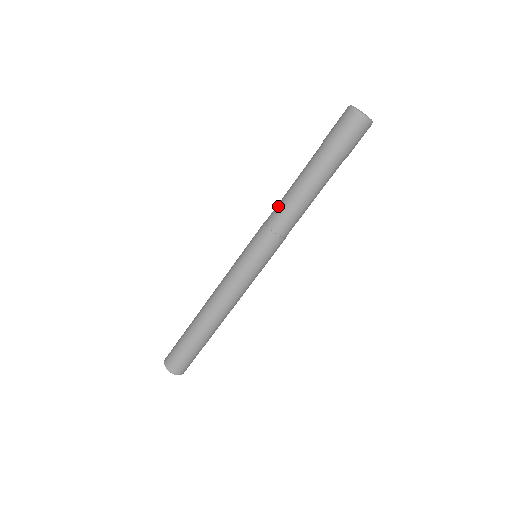
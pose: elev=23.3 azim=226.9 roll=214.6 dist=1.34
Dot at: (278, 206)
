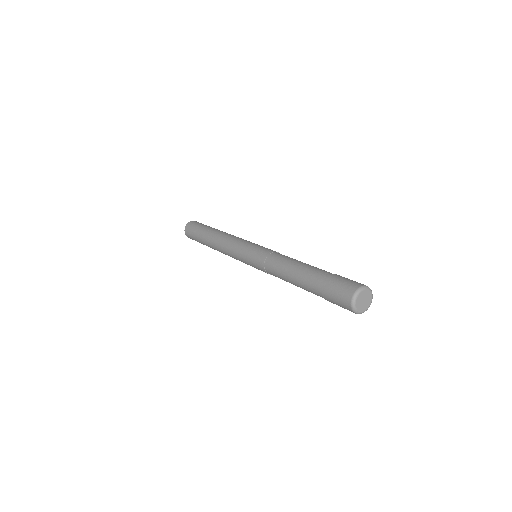
Dot at: (277, 265)
